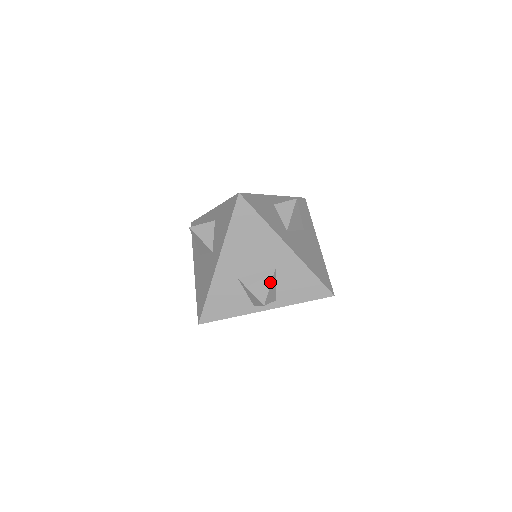
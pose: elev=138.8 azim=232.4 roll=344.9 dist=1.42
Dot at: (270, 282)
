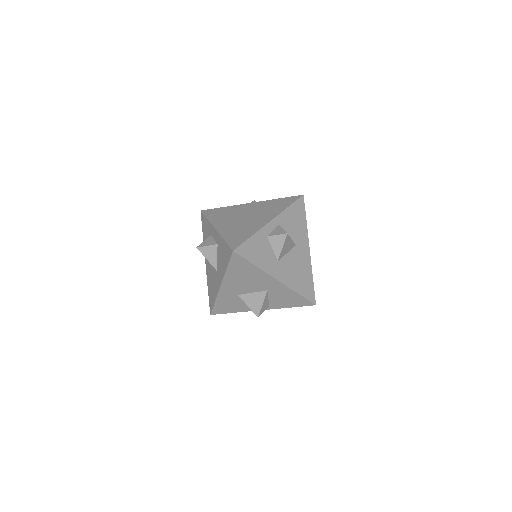
Dot at: (263, 301)
